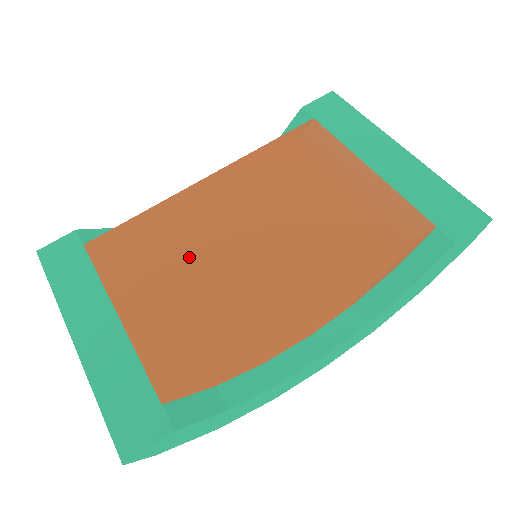
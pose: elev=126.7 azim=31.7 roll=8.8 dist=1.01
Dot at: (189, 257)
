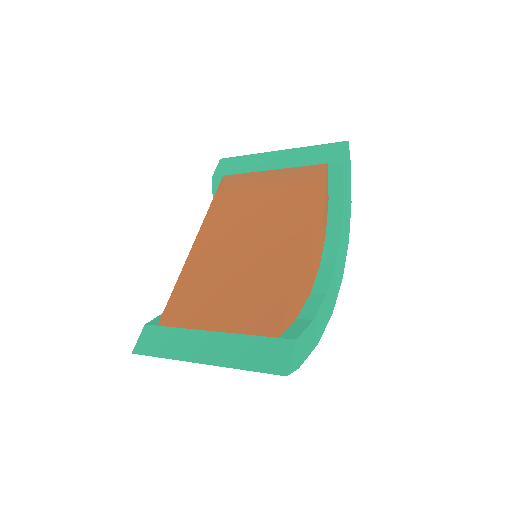
Dot at: (223, 277)
